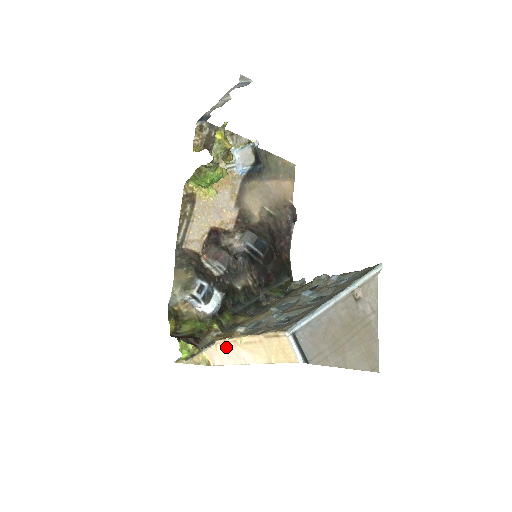
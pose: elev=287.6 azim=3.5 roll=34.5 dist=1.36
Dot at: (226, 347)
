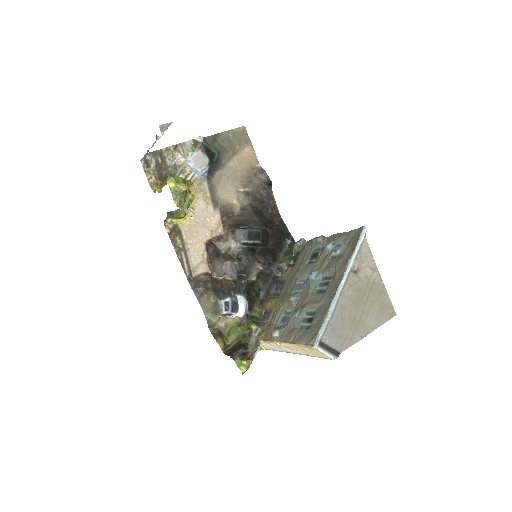
Dot at: (270, 344)
